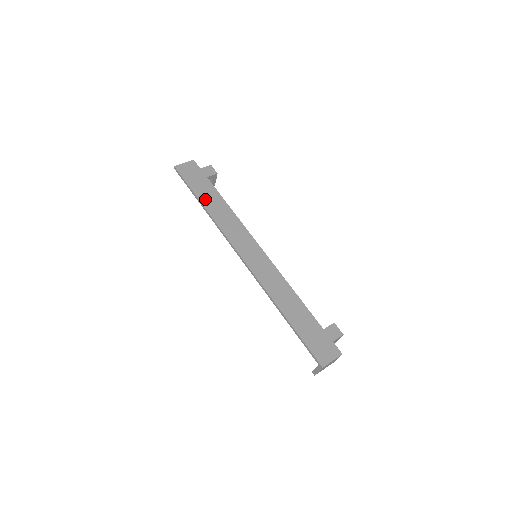
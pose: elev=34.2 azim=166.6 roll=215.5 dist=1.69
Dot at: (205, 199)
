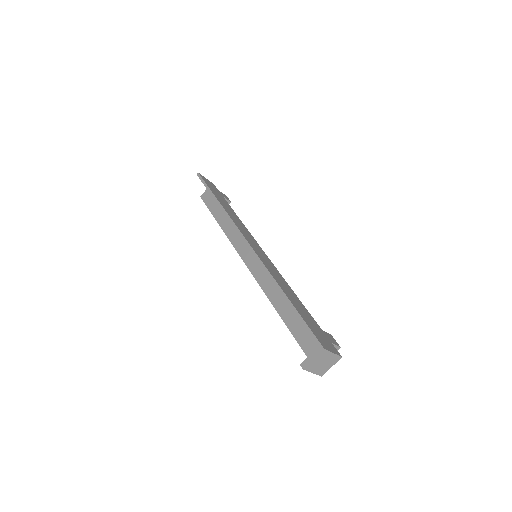
Dot at: (220, 200)
